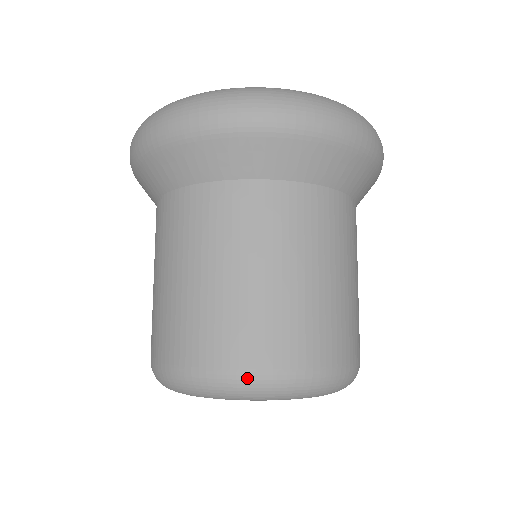
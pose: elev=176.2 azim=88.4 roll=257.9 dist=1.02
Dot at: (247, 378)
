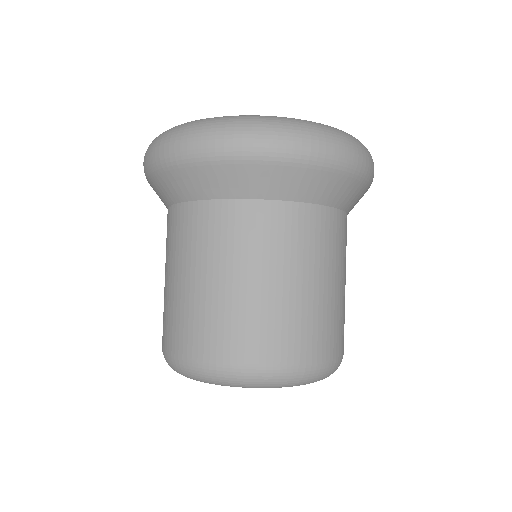
Dot at: (258, 372)
